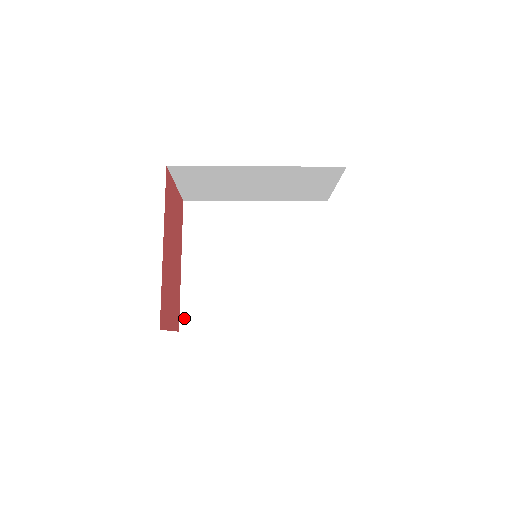
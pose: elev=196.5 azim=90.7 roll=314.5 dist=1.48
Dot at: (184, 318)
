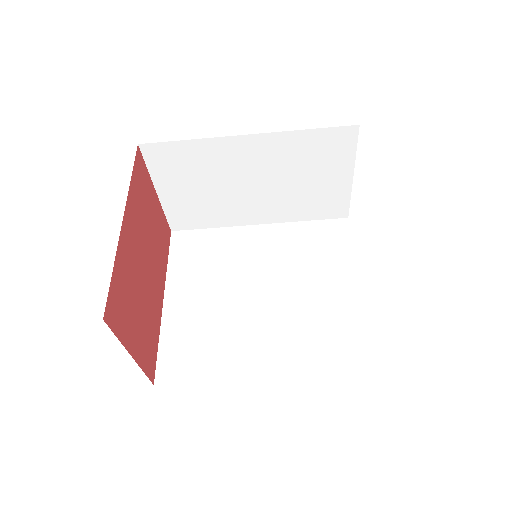
Dot at: (162, 366)
